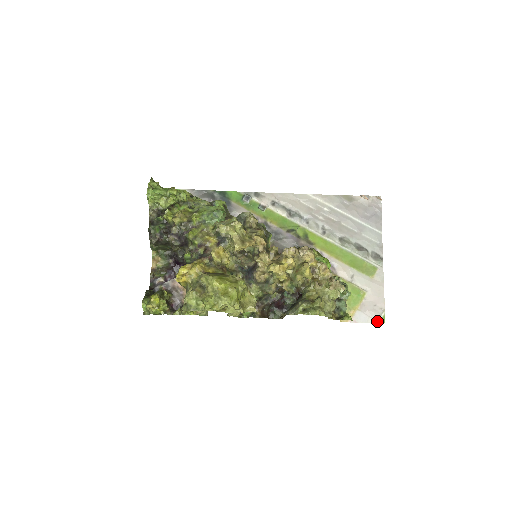
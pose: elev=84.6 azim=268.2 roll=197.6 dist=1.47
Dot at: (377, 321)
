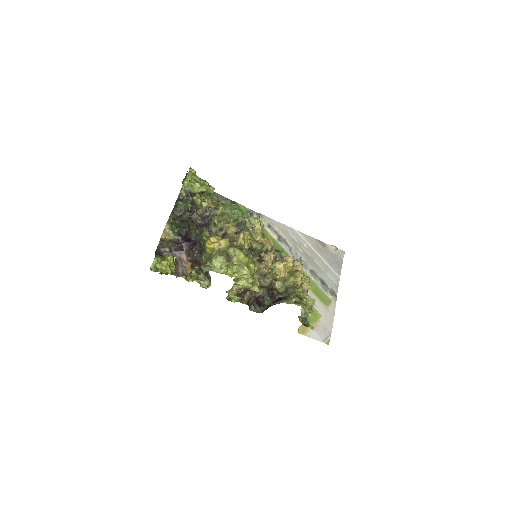
Dot at: (324, 341)
